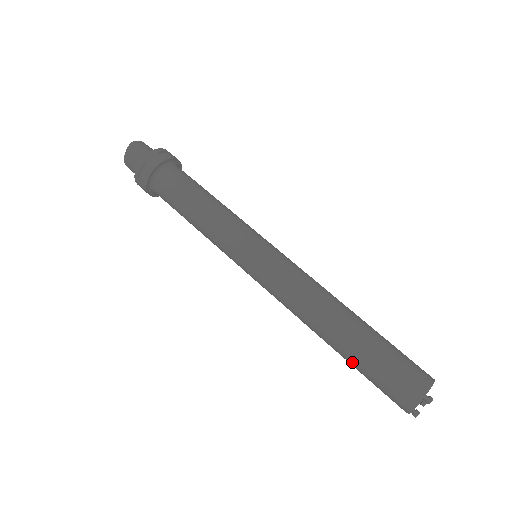
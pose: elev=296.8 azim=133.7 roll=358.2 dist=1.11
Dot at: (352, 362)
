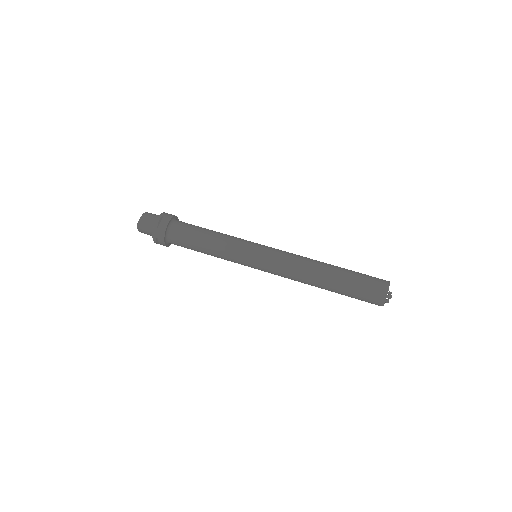
Dot at: occluded
